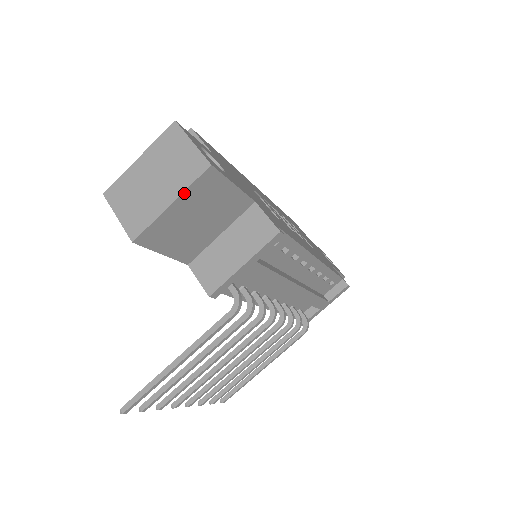
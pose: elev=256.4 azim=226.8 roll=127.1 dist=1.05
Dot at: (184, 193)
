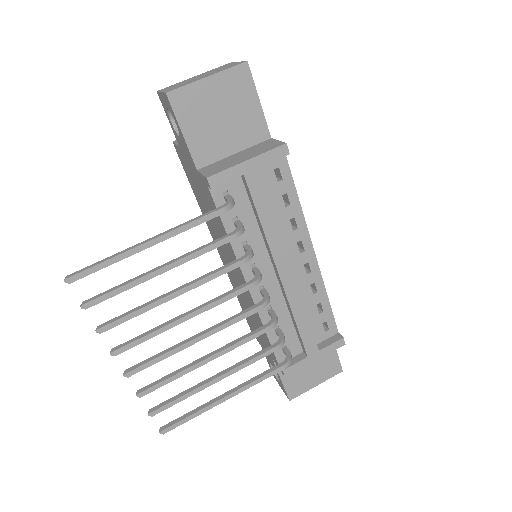
Dot at: (220, 73)
